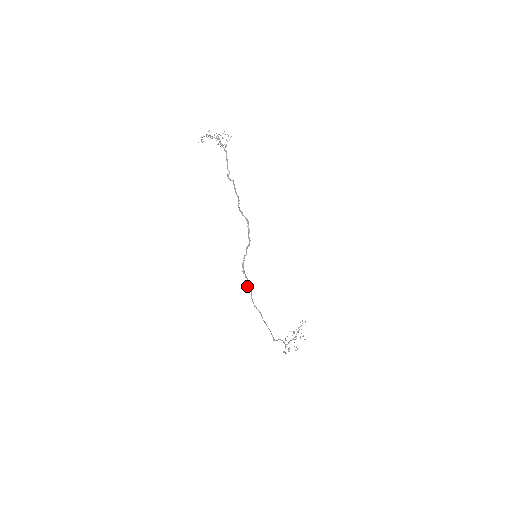
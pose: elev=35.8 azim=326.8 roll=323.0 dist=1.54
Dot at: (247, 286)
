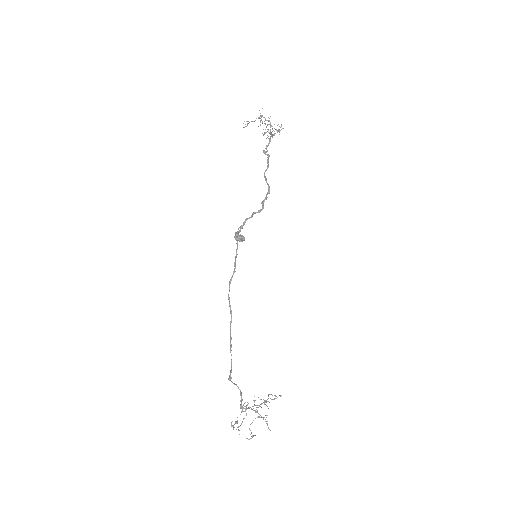
Dot at: (237, 235)
